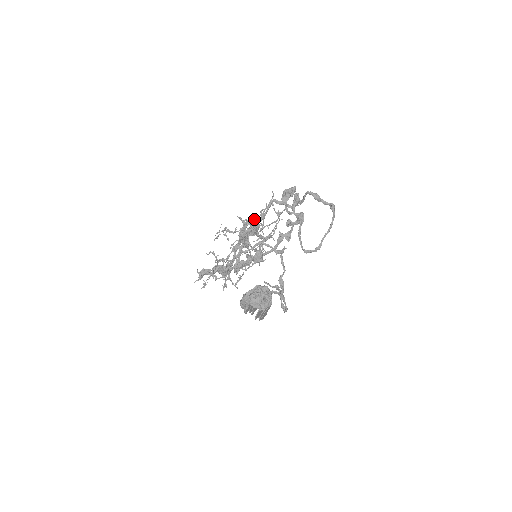
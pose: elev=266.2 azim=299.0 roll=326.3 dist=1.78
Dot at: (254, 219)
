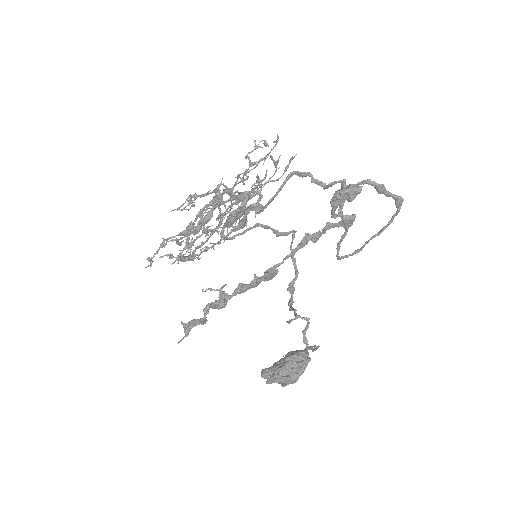
Dot at: (260, 206)
